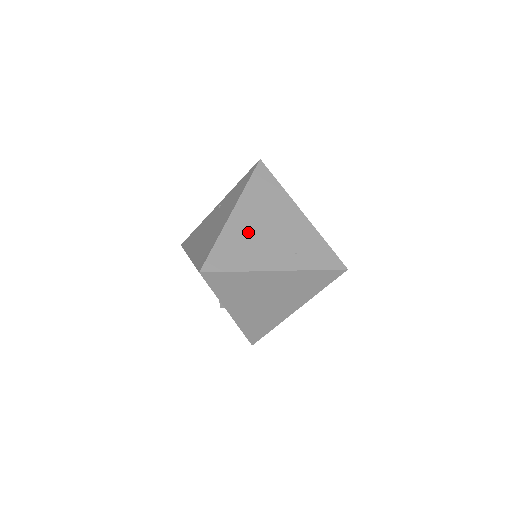
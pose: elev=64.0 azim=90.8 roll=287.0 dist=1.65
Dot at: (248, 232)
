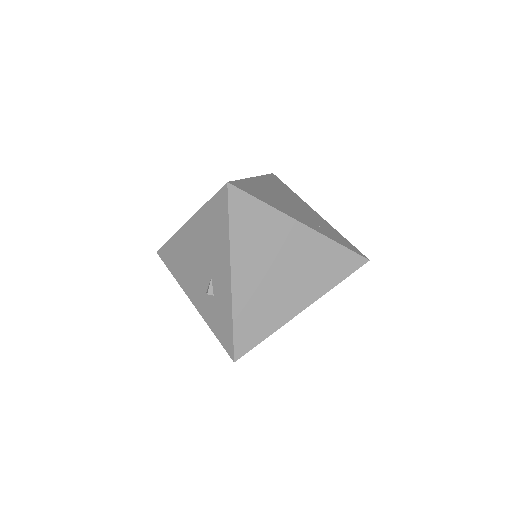
Dot at: (271, 193)
